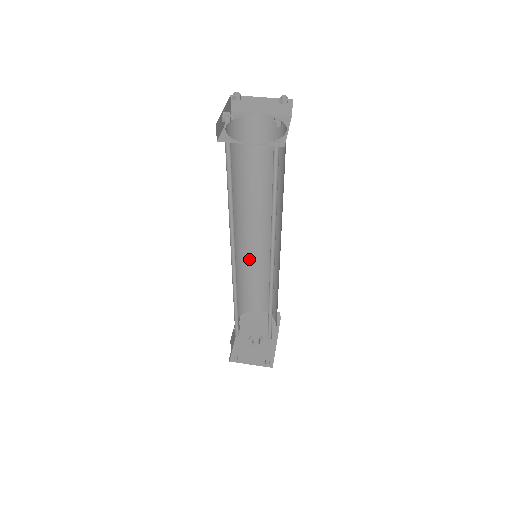
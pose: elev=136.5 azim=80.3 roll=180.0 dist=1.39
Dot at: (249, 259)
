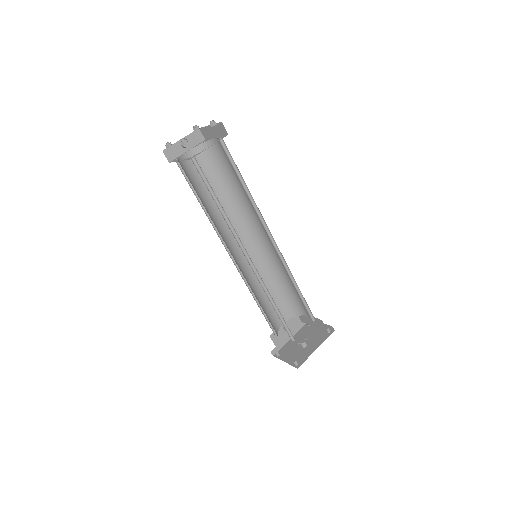
Dot at: (273, 262)
